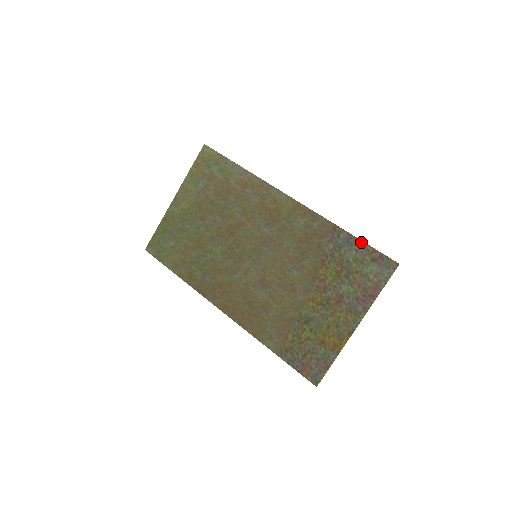
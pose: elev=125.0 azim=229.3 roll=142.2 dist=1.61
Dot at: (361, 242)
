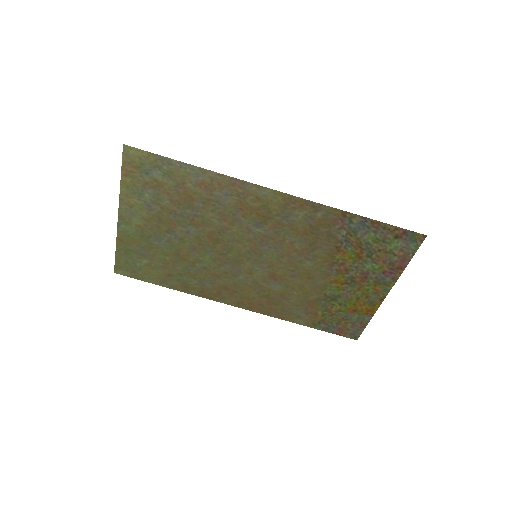
Dot at: (379, 223)
